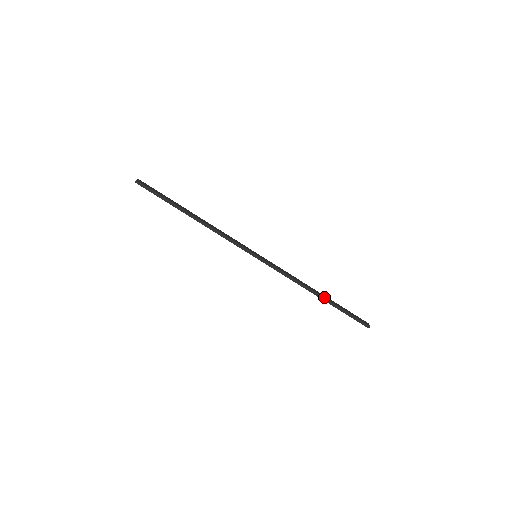
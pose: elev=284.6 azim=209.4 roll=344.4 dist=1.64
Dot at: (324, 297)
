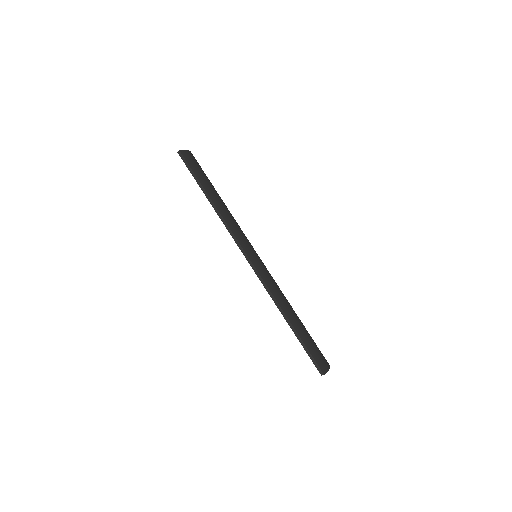
Dot at: (292, 324)
